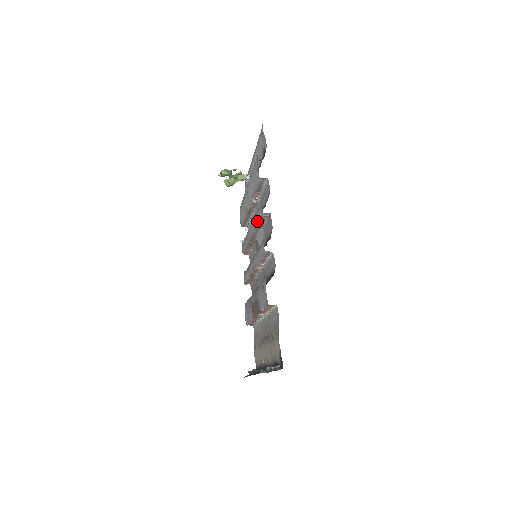
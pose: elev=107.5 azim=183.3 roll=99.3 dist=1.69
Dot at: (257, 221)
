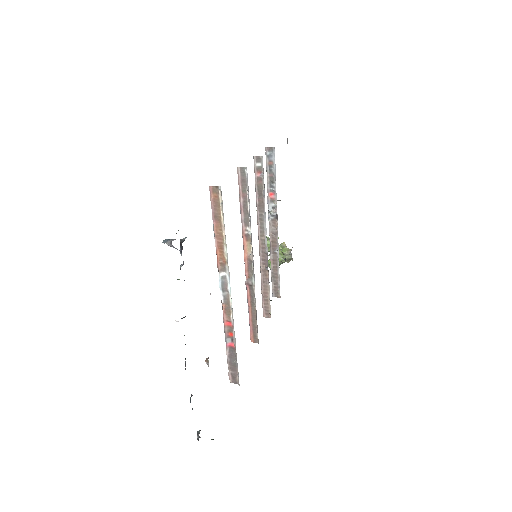
Dot at: (255, 191)
